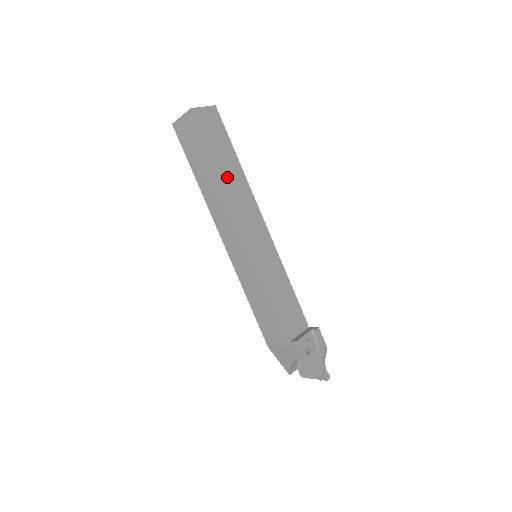
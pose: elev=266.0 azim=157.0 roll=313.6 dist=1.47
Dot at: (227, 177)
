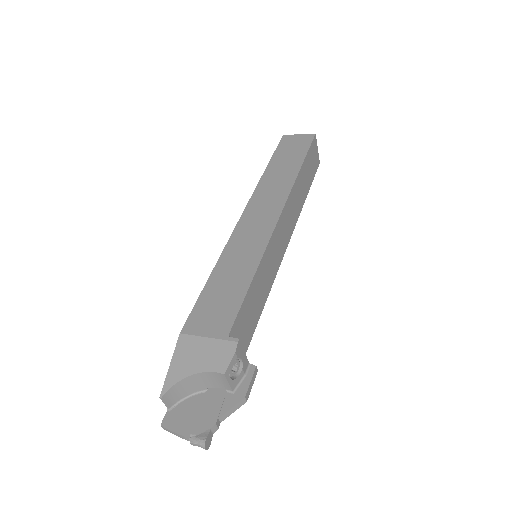
Dot at: (299, 184)
